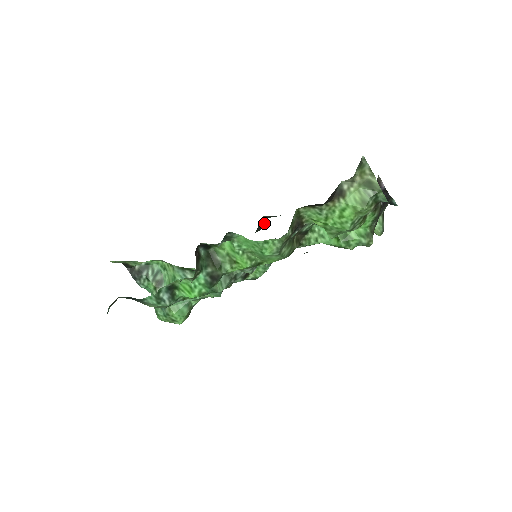
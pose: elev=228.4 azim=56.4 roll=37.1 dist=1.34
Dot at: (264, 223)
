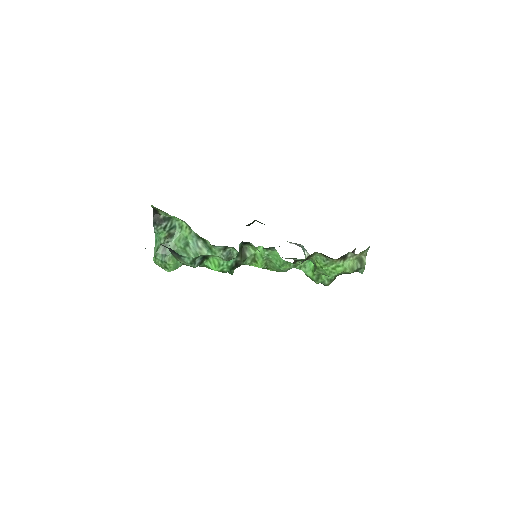
Dot at: (252, 223)
